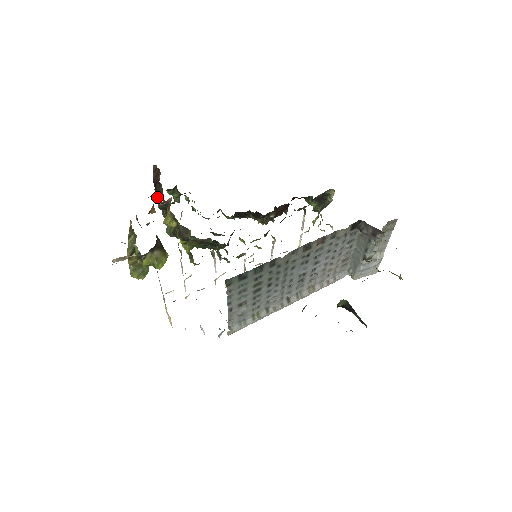
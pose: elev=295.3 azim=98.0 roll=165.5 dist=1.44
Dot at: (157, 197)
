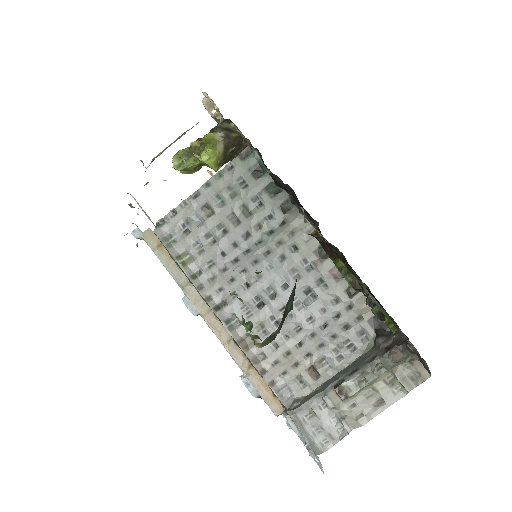
Dot at: occluded
